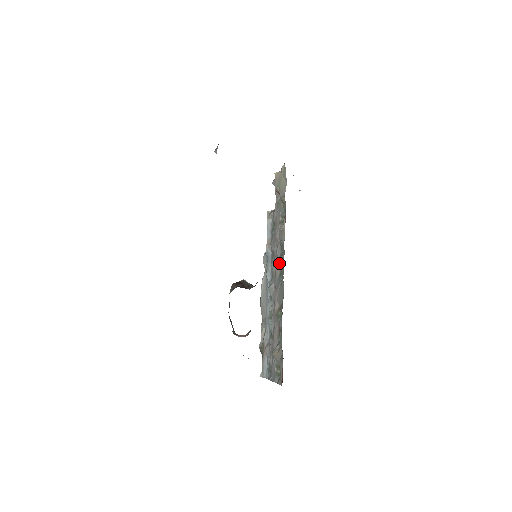
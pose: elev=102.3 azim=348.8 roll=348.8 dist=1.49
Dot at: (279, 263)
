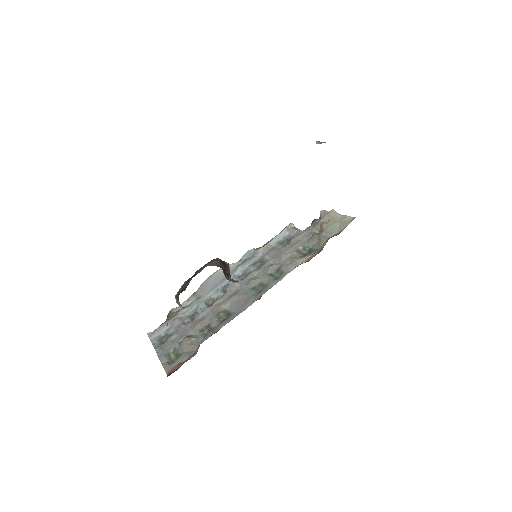
Dot at: (263, 278)
